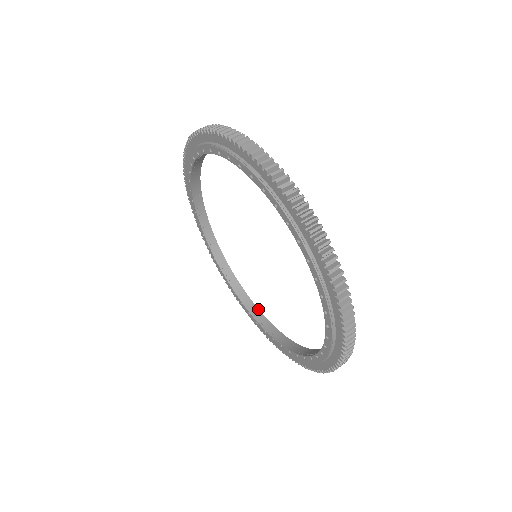
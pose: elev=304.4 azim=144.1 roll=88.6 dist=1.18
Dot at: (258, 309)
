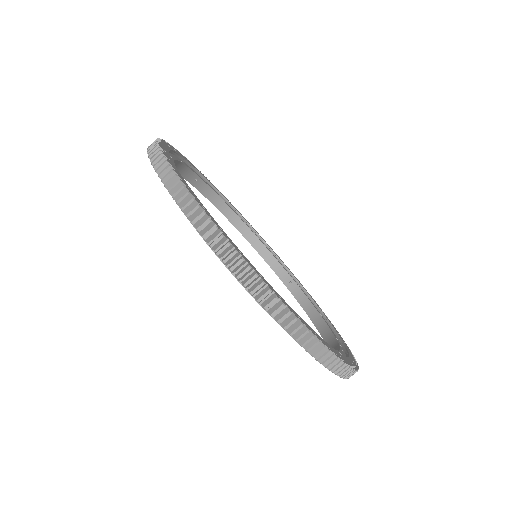
Dot at: (290, 277)
